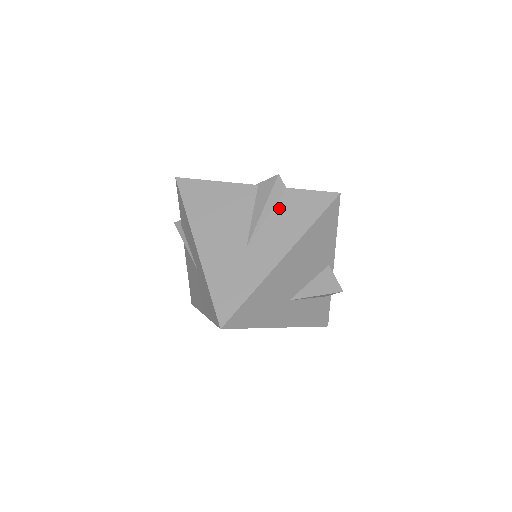
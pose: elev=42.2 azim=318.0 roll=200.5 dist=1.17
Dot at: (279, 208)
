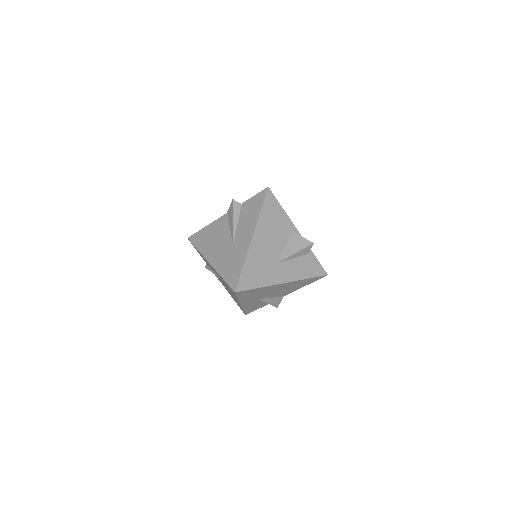
Dot at: (241, 216)
